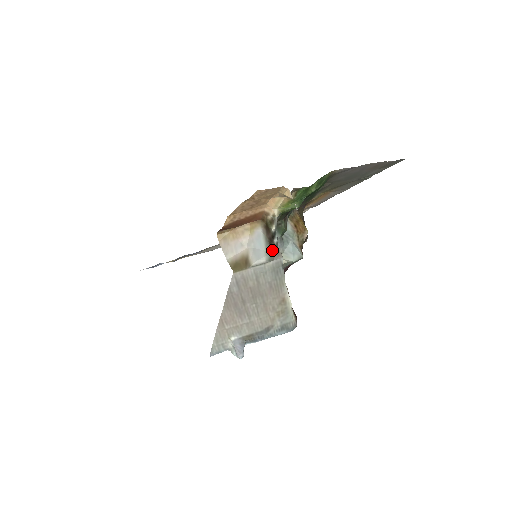
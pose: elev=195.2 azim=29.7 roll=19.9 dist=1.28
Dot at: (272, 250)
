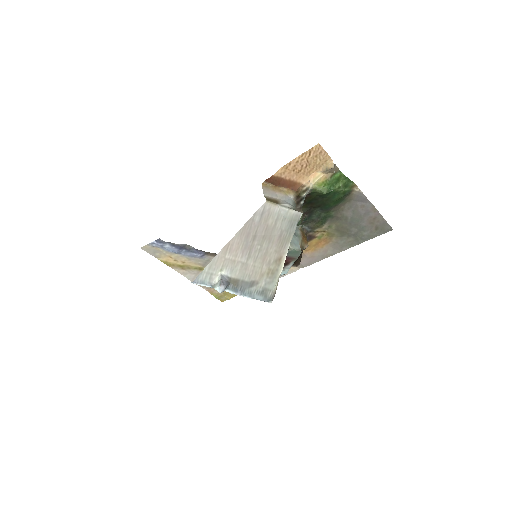
Dot at: (297, 207)
